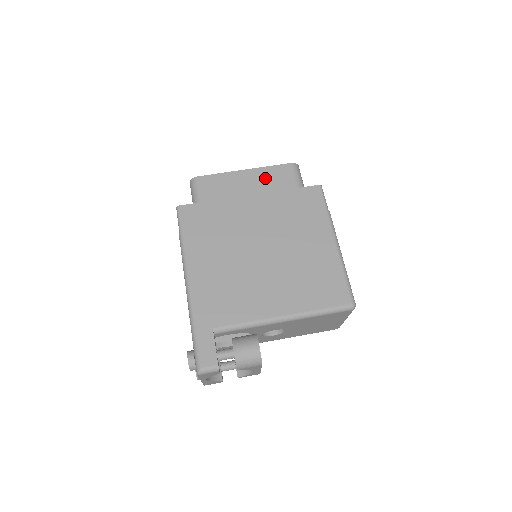
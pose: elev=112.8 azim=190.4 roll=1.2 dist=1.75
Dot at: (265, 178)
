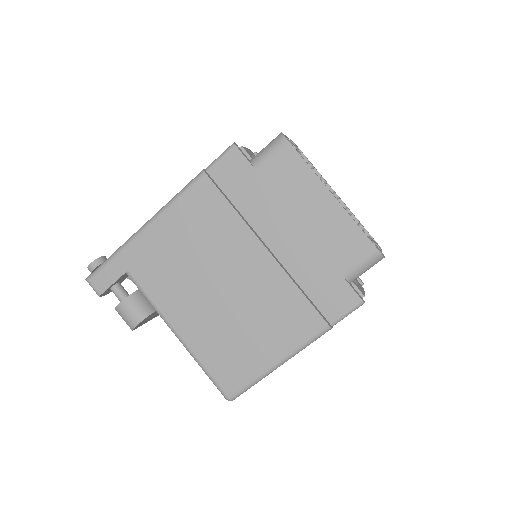
Dot at: (334, 227)
